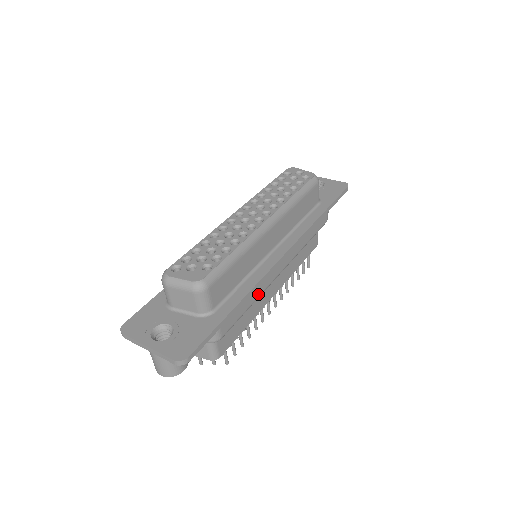
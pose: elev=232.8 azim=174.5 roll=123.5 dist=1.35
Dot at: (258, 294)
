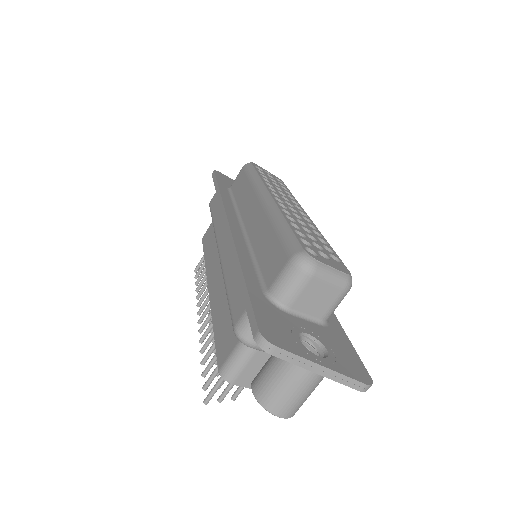
Dot at: occluded
